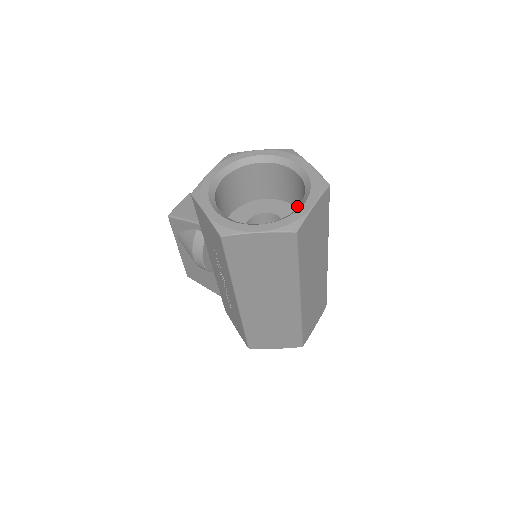
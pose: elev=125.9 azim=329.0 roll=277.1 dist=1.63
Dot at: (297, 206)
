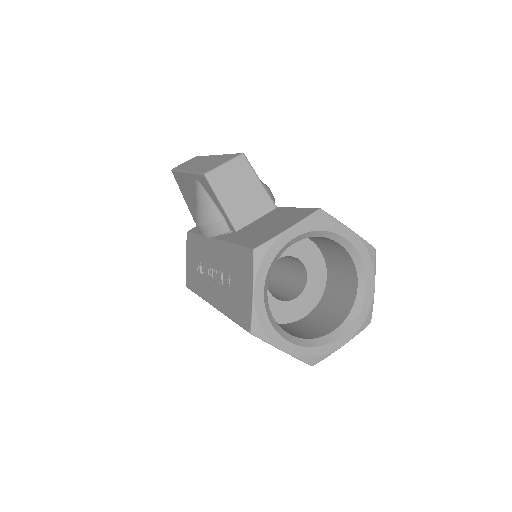
Dot at: (329, 274)
